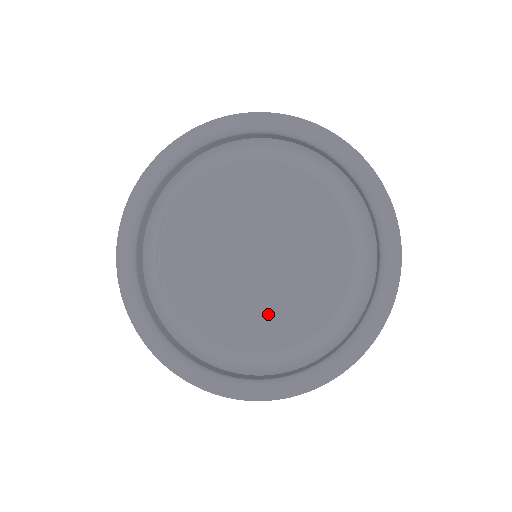
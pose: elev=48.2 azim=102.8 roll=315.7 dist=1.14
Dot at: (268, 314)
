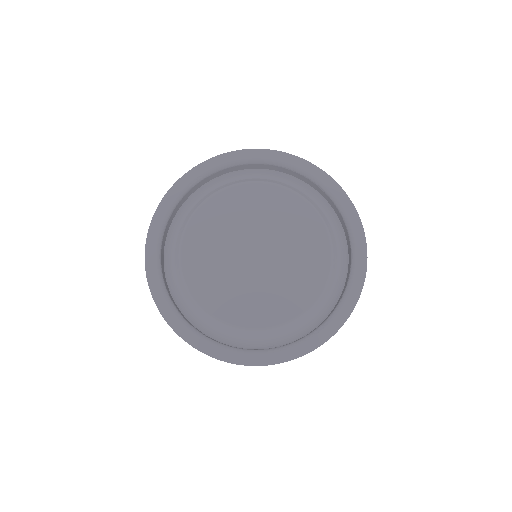
Dot at: (260, 299)
